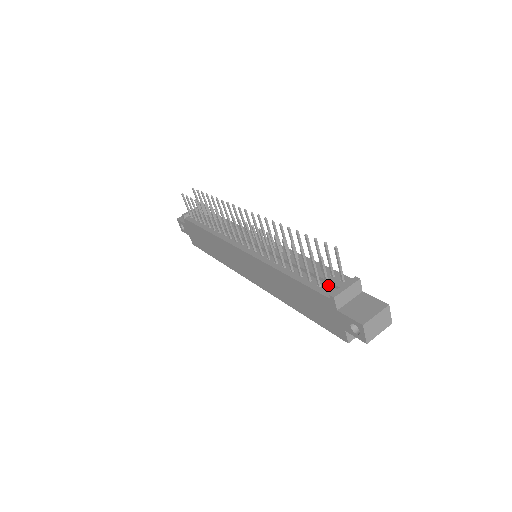
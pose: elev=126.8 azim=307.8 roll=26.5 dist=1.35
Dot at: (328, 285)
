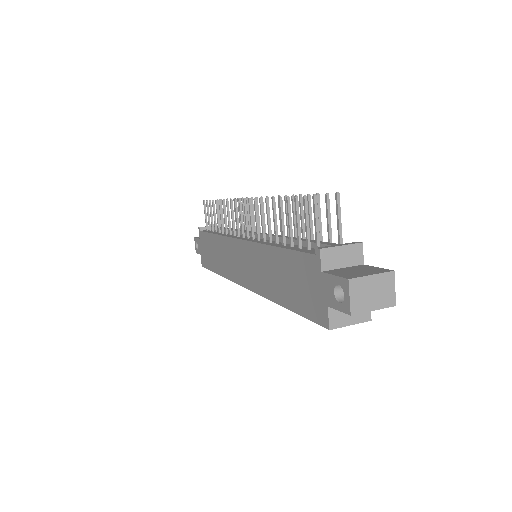
Dot at: (318, 241)
